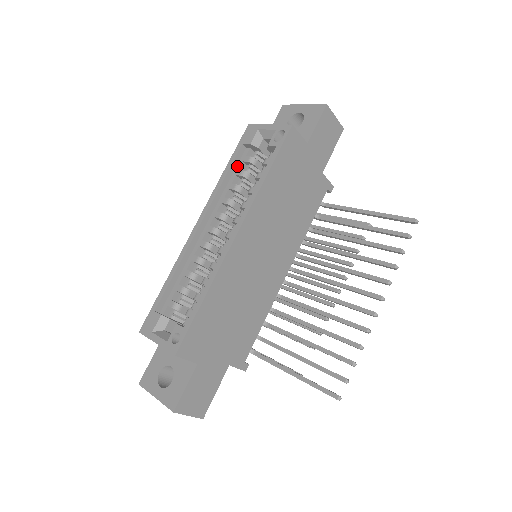
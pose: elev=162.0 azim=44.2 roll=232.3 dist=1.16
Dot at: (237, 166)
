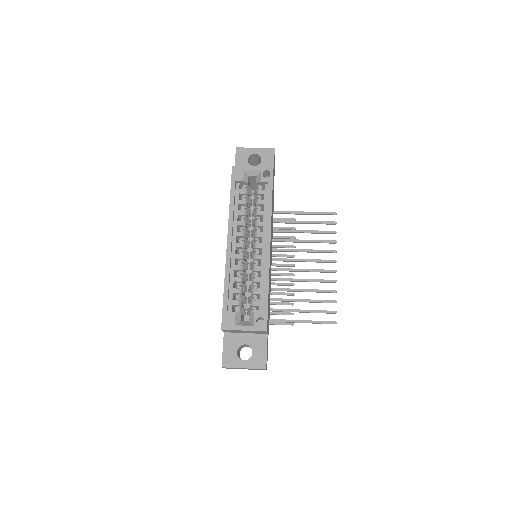
Dot at: (236, 197)
